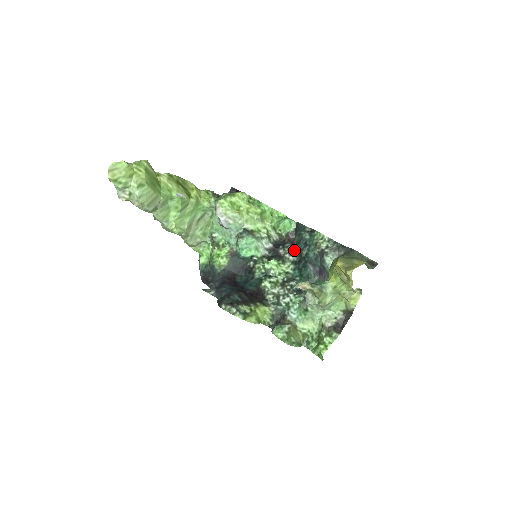
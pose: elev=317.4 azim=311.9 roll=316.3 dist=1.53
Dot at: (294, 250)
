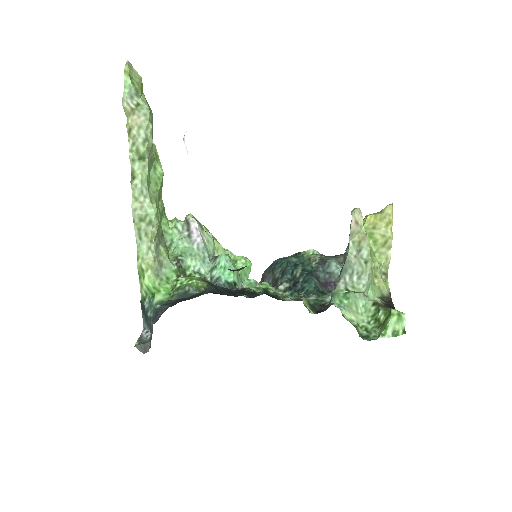
Dot at: (280, 281)
